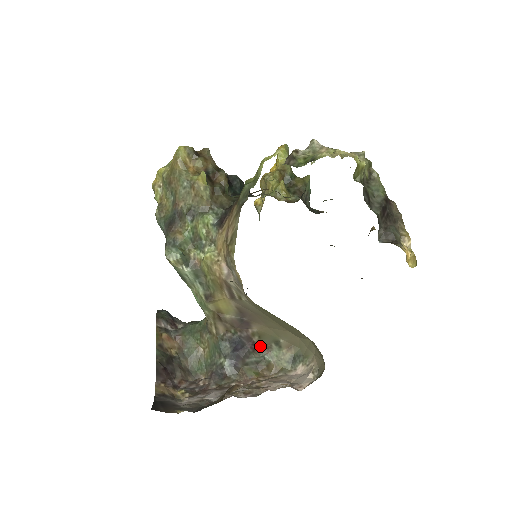
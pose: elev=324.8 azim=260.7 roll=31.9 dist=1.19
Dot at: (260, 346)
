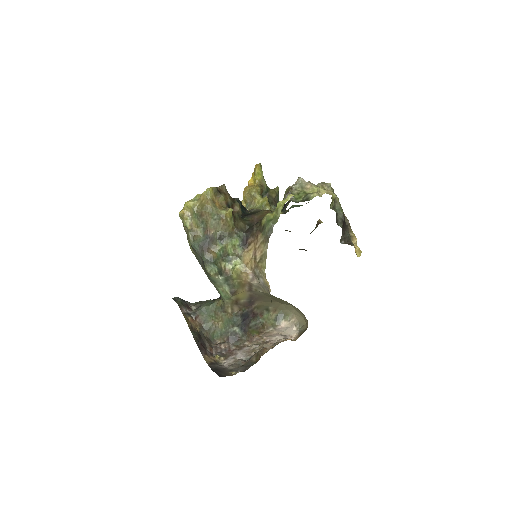
Dot at: (257, 314)
